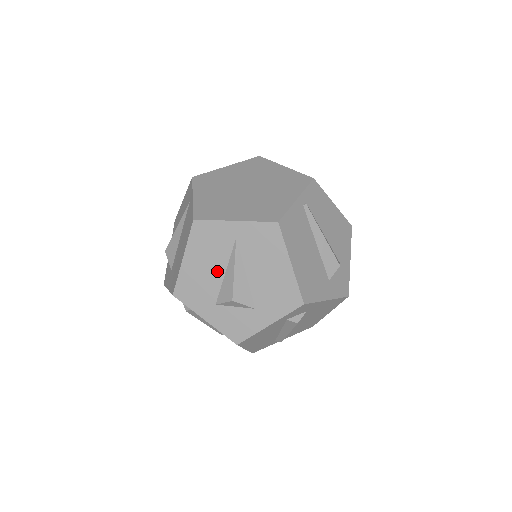
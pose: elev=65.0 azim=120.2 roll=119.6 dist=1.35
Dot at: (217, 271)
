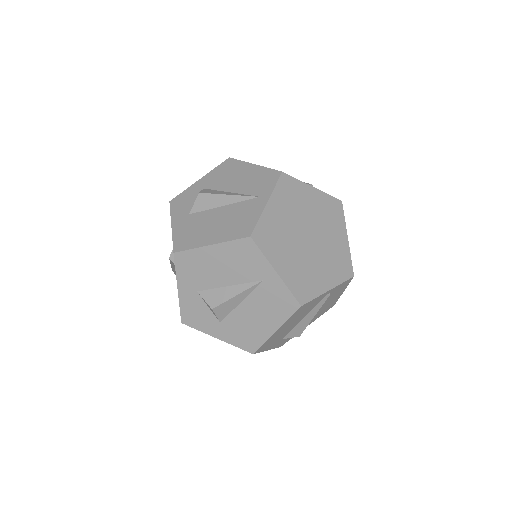
Dot at: (224, 279)
